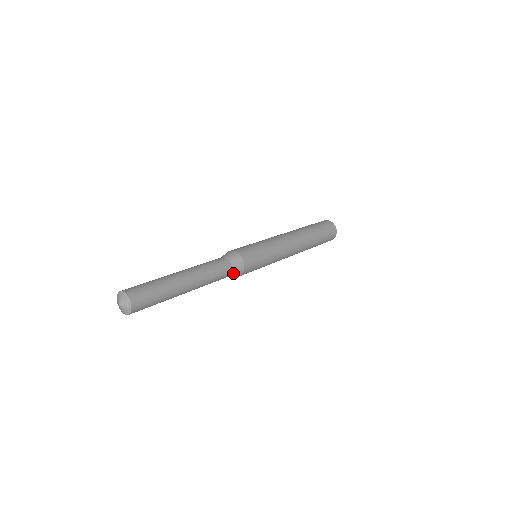
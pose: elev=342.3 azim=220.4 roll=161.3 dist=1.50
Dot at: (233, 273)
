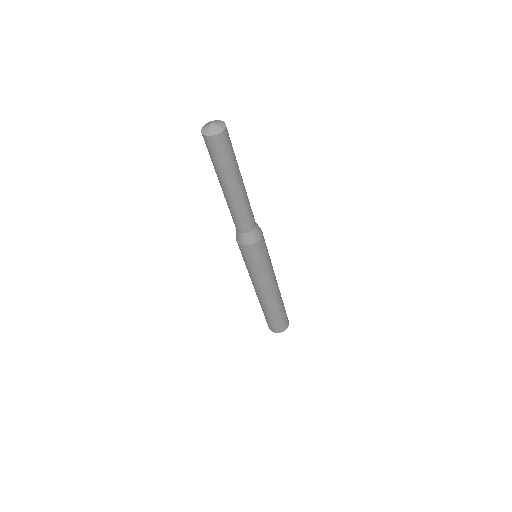
Dot at: (257, 225)
